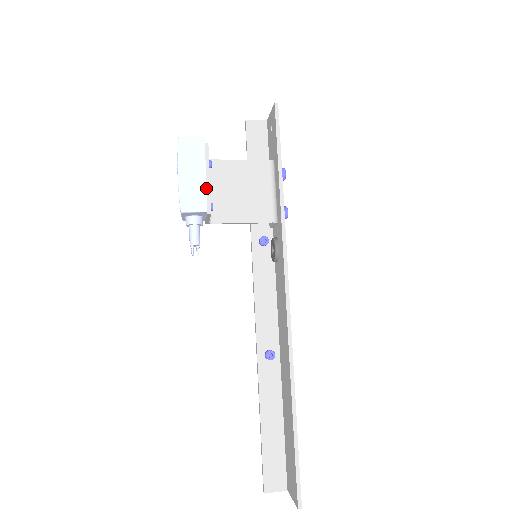
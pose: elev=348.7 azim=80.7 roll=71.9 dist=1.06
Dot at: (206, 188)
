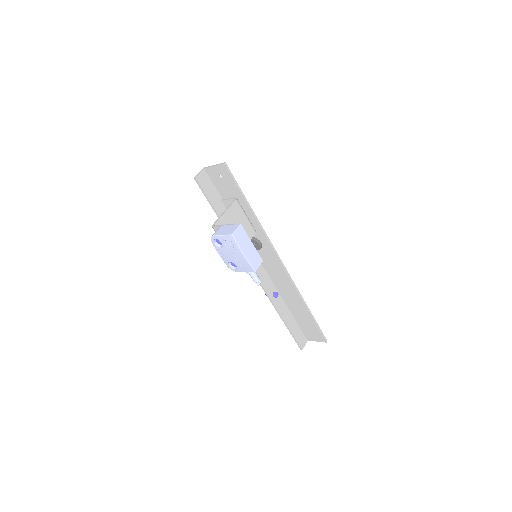
Dot at: (256, 250)
